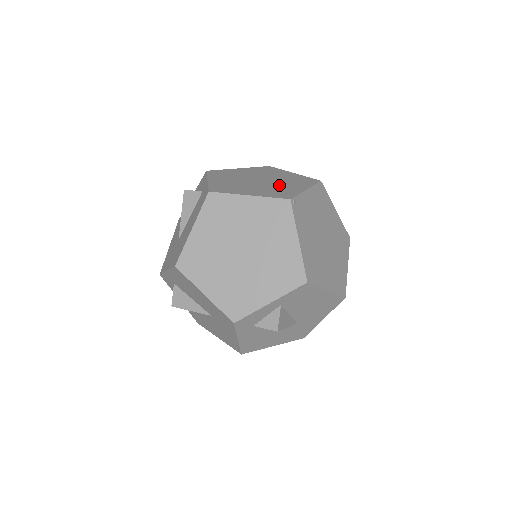
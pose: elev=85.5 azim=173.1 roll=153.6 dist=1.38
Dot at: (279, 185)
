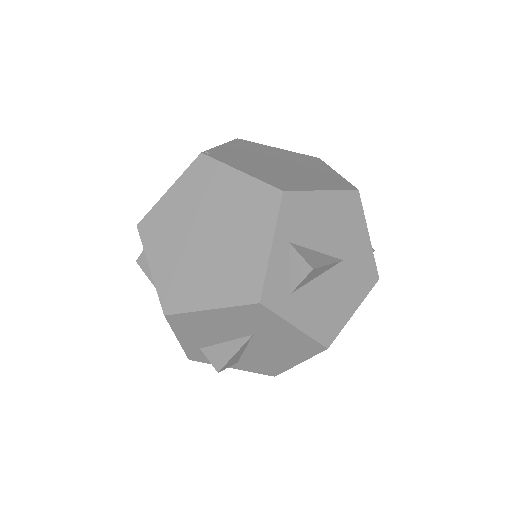
Dot at: occluded
